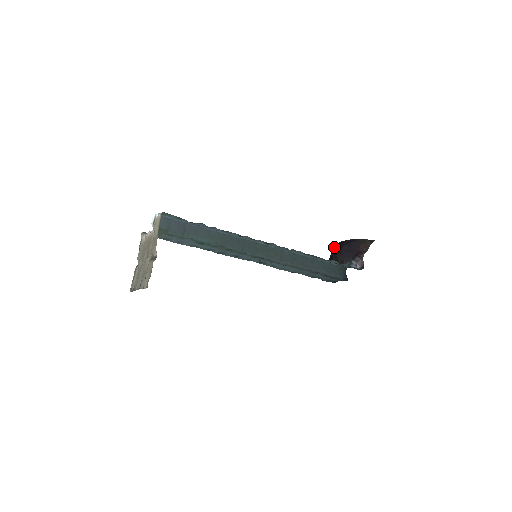
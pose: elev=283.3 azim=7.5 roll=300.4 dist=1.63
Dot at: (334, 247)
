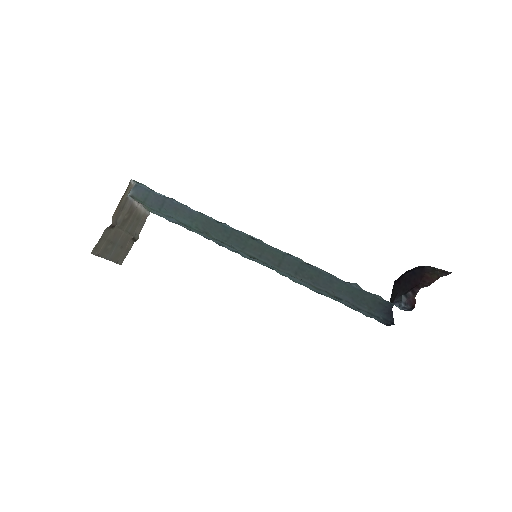
Dot at: occluded
